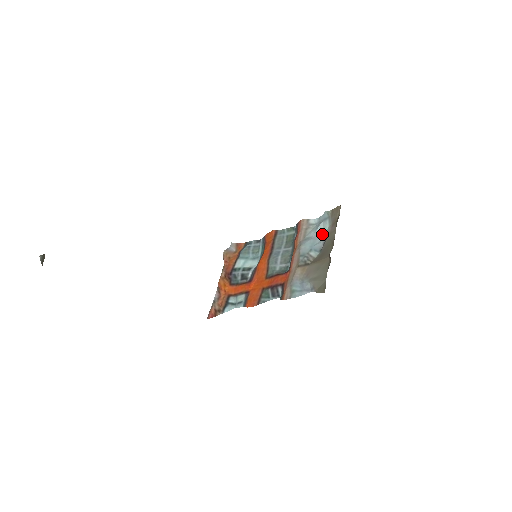
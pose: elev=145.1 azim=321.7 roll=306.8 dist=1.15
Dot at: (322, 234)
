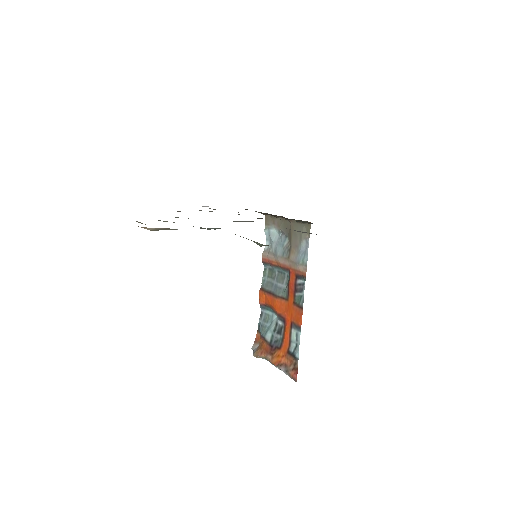
Dot at: (277, 237)
